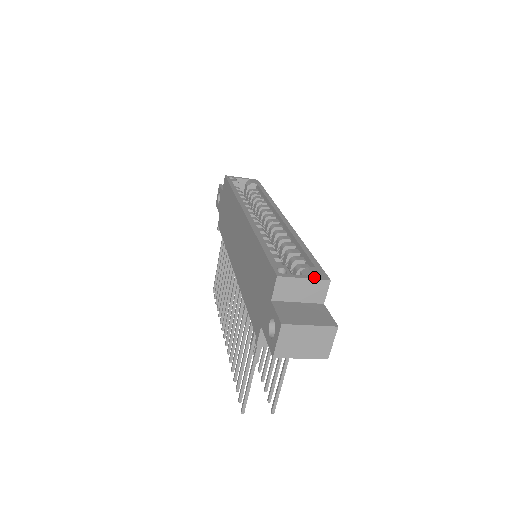
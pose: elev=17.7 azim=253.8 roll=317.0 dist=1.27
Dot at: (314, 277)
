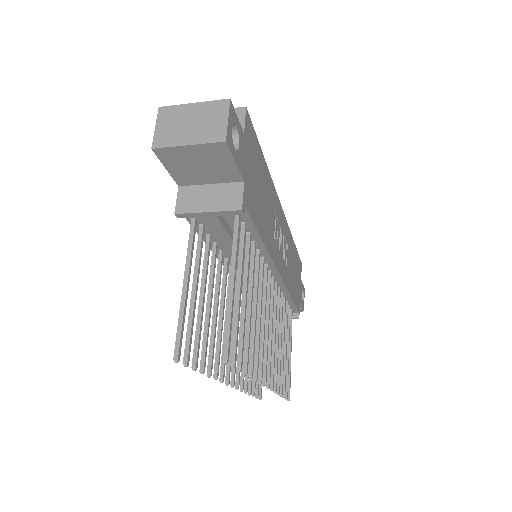
Dot at: occluded
